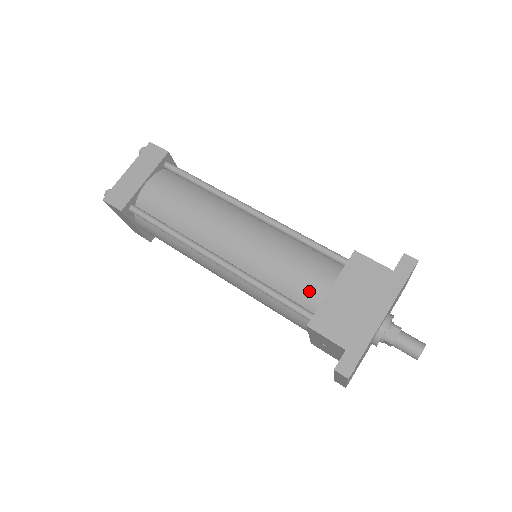
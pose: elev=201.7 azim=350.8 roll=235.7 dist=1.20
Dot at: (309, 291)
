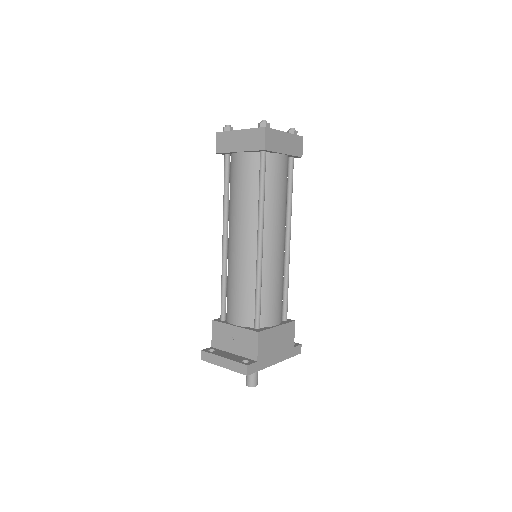
Dot at: (270, 315)
